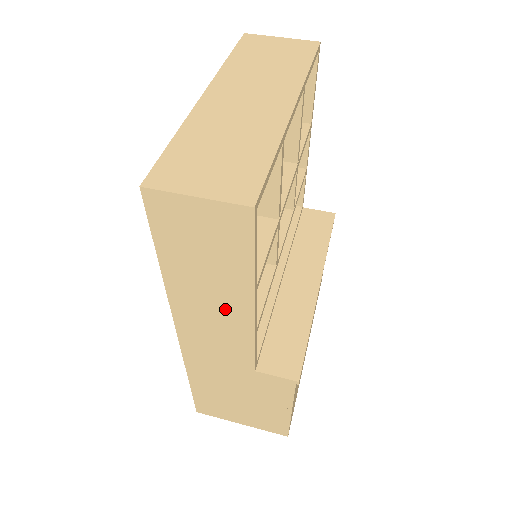
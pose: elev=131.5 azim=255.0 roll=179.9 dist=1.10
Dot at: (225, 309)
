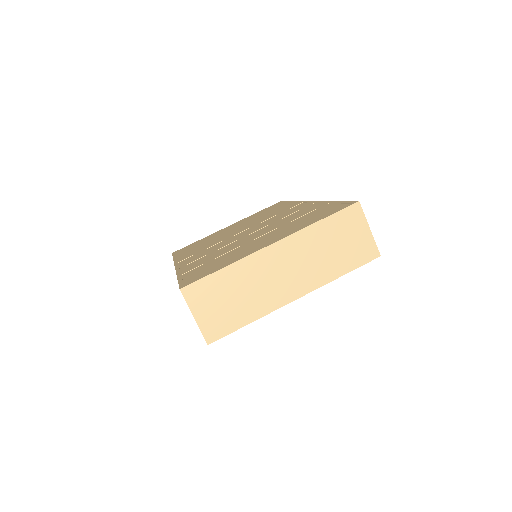
Dot at: occluded
